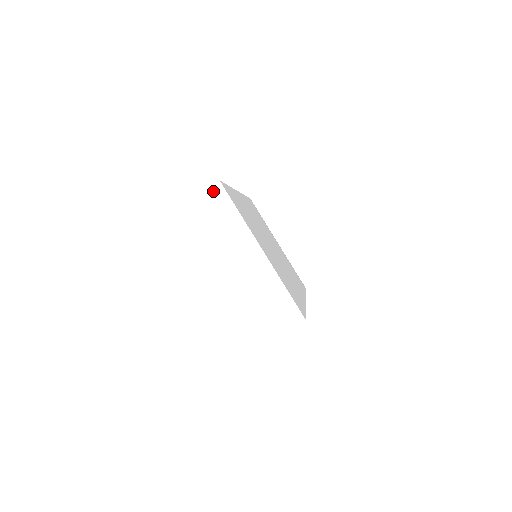
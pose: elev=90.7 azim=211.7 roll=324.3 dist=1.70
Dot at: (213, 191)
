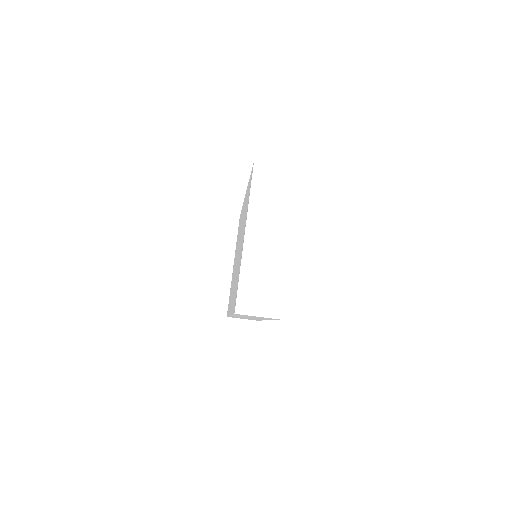
Dot at: (288, 171)
